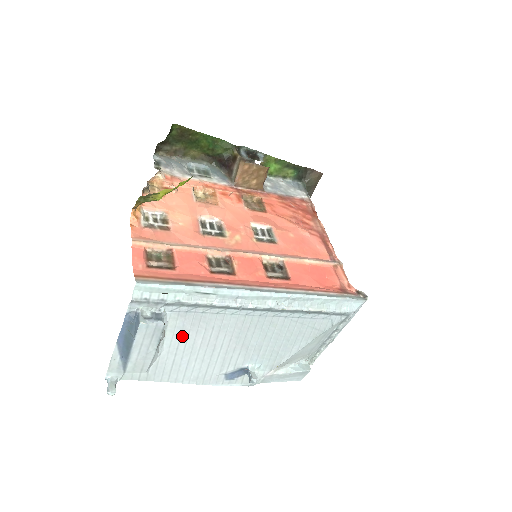
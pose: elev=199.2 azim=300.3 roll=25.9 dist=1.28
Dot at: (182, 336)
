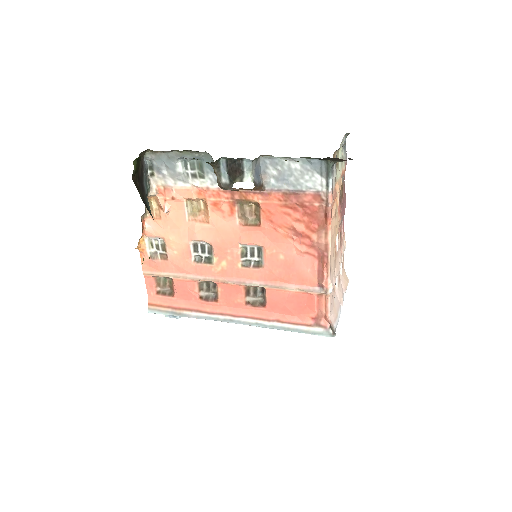
Dot at: occluded
